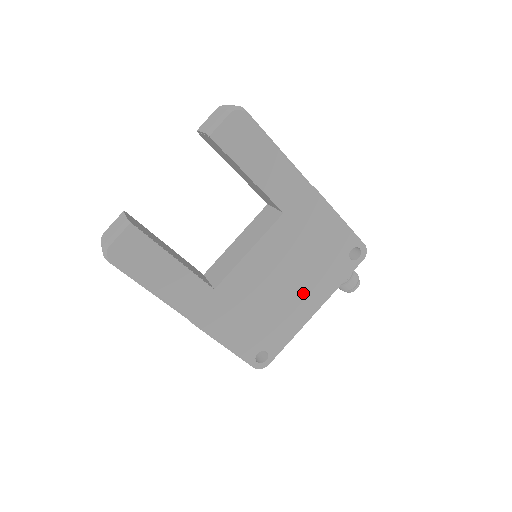
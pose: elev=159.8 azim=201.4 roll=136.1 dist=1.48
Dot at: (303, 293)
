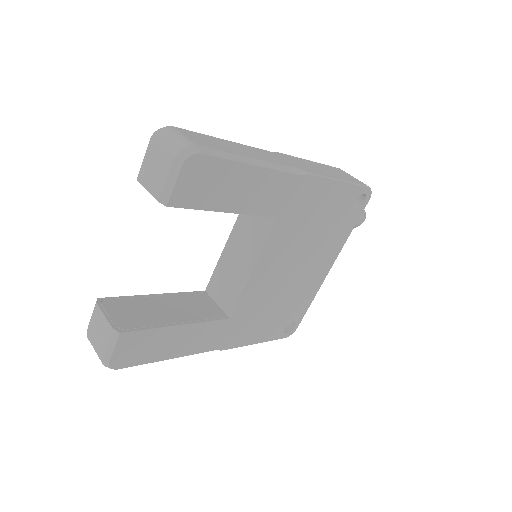
Dot at: (315, 264)
